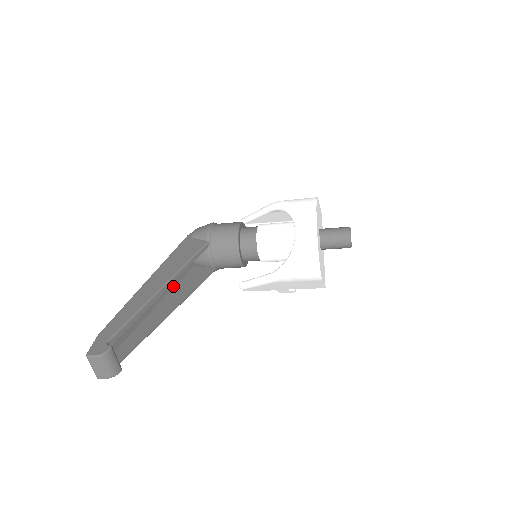
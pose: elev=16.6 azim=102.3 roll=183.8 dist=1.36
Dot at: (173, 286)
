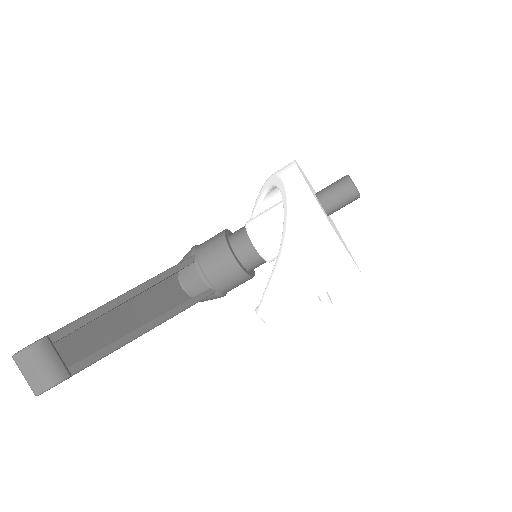
Dot at: (161, 314)
